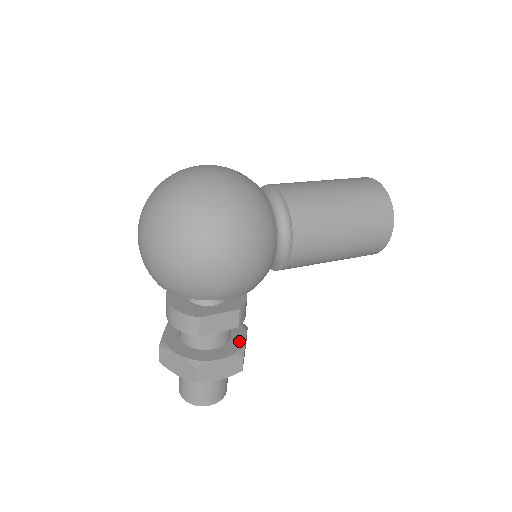
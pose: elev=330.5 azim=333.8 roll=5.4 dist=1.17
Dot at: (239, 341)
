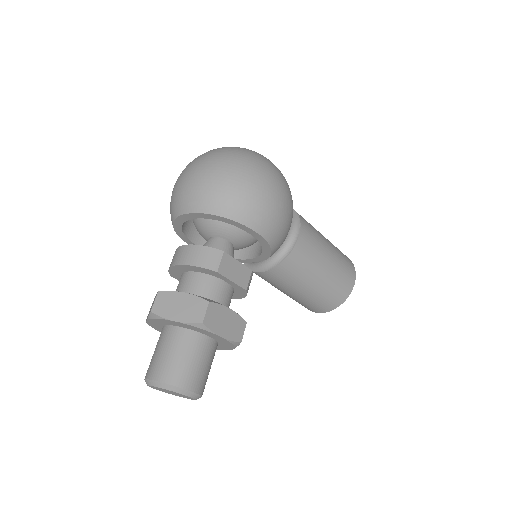
Dot at: occluded
